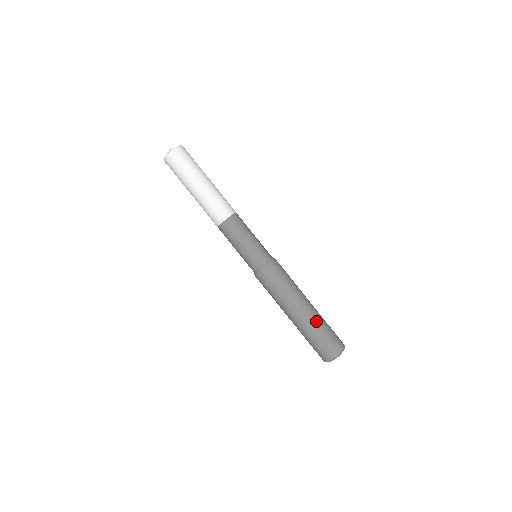
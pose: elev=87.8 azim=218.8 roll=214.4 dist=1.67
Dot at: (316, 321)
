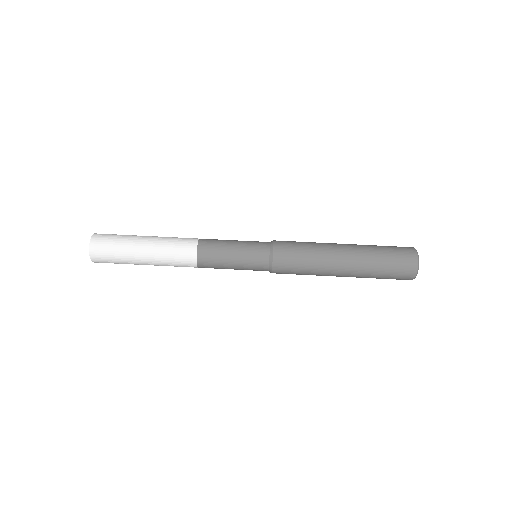
Dot at: (367, 255)
